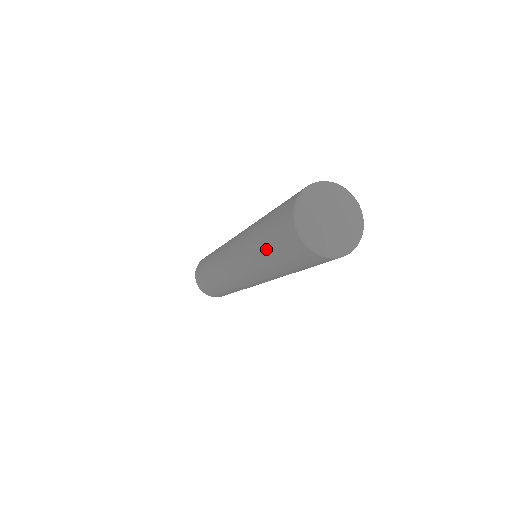
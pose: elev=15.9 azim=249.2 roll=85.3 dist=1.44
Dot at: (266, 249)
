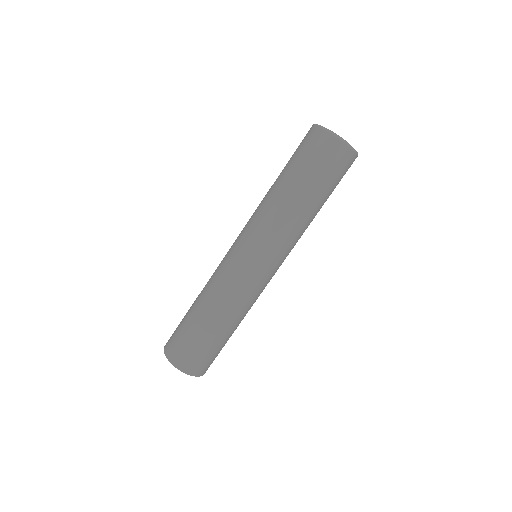
Dot at: (311, 192)
